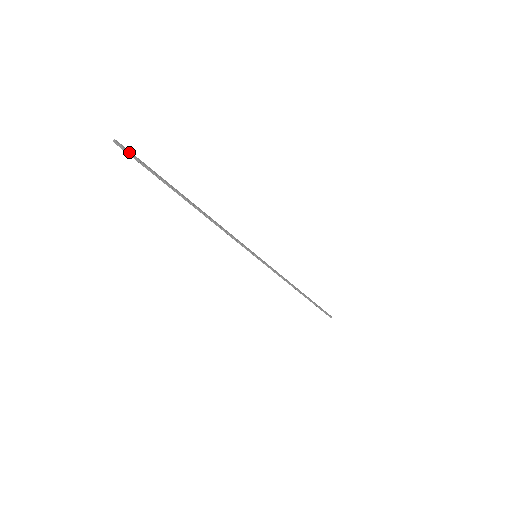
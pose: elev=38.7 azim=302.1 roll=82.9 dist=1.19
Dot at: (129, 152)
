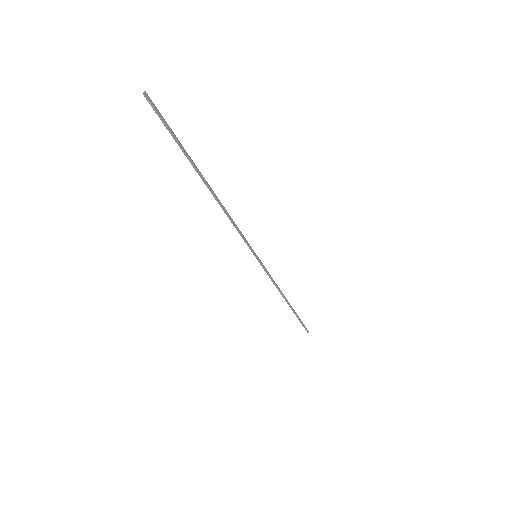
Dot at: (157, 110)
